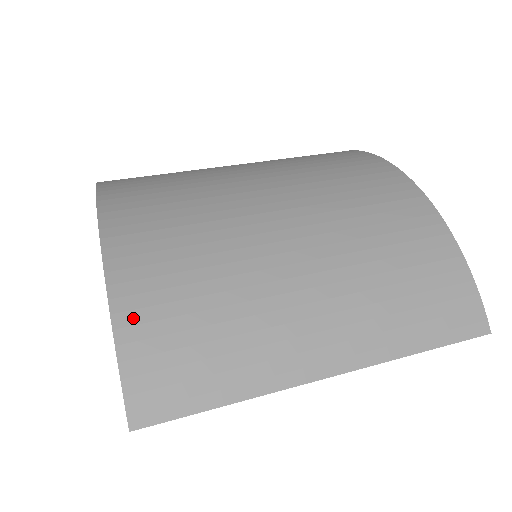
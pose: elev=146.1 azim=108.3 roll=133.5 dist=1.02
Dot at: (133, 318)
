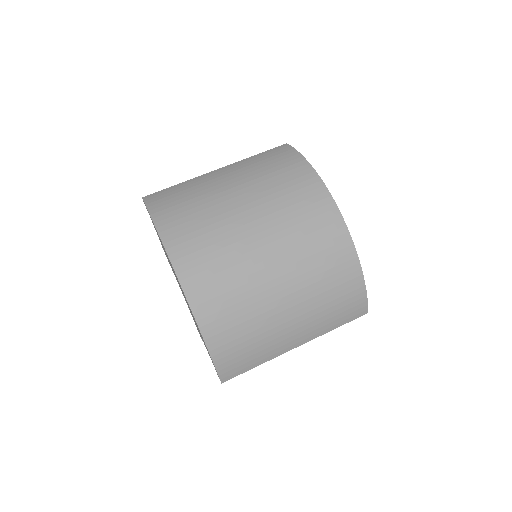
Dot at: (218, 351)
